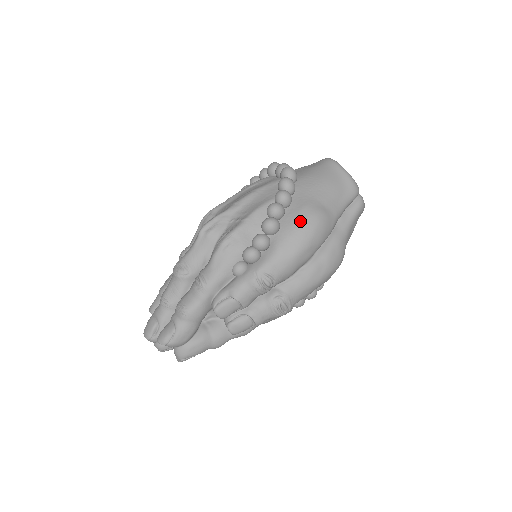
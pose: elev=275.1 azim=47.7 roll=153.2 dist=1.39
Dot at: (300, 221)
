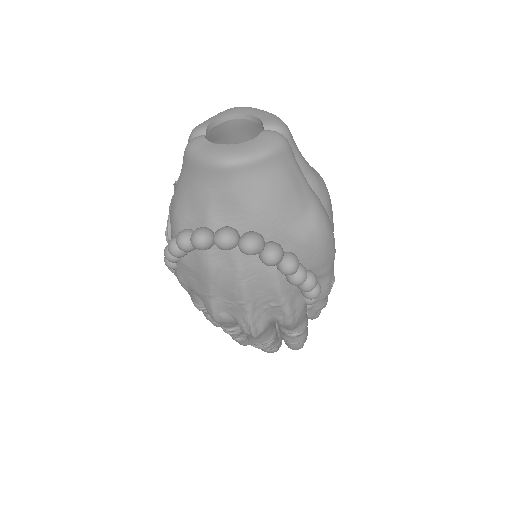
Dot at: (319, 250)
